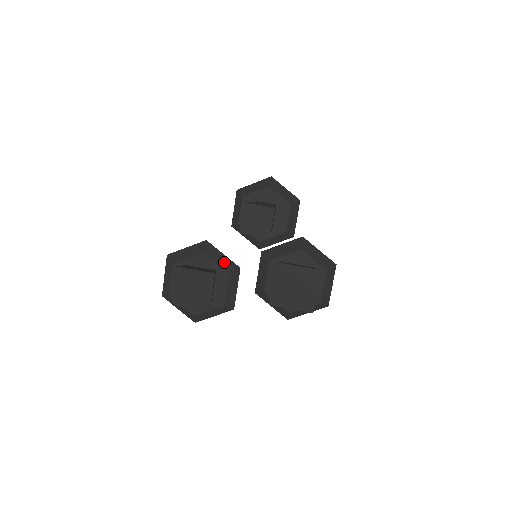
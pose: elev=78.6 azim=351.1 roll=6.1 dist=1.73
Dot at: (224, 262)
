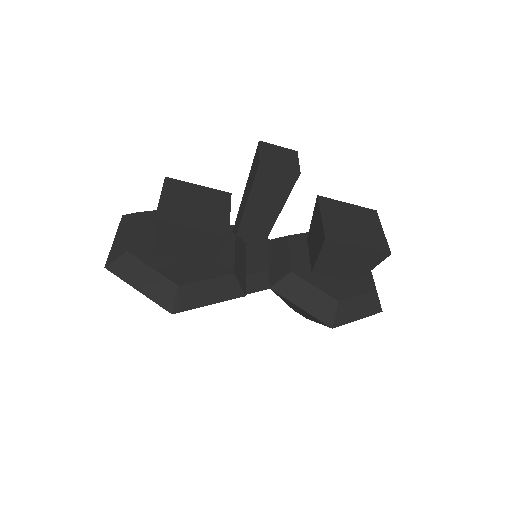
Dot at: occluded
